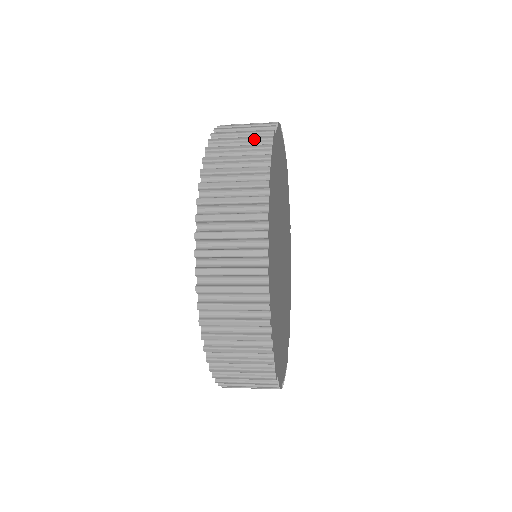
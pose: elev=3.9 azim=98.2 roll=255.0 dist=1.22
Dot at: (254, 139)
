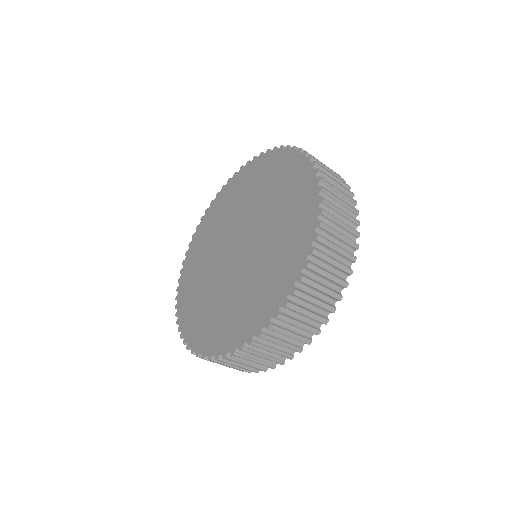
Dot at: occluded
